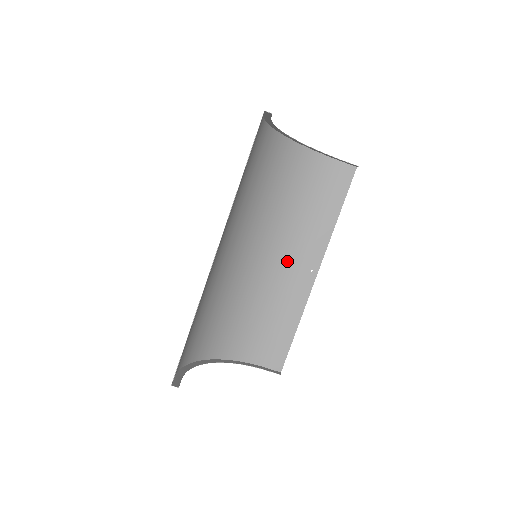
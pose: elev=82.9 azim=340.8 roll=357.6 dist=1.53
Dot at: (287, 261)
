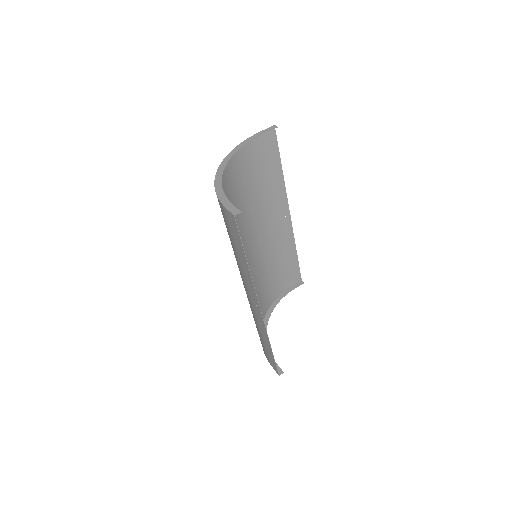
Dot at: (266, 227)
